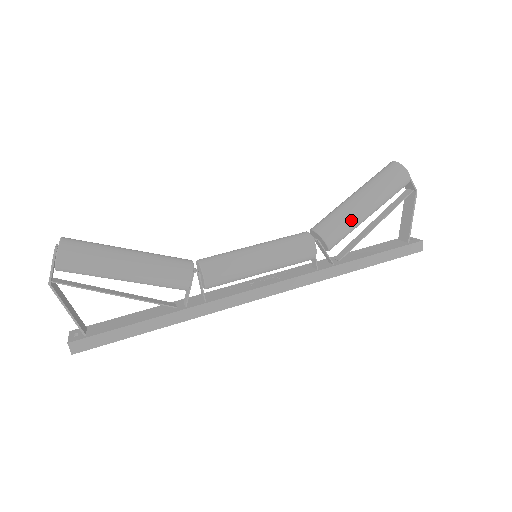
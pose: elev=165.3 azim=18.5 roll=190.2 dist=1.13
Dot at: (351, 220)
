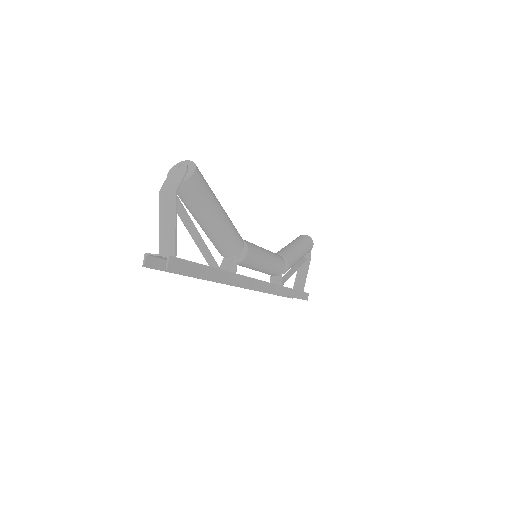
Dot at: (297, 257)
